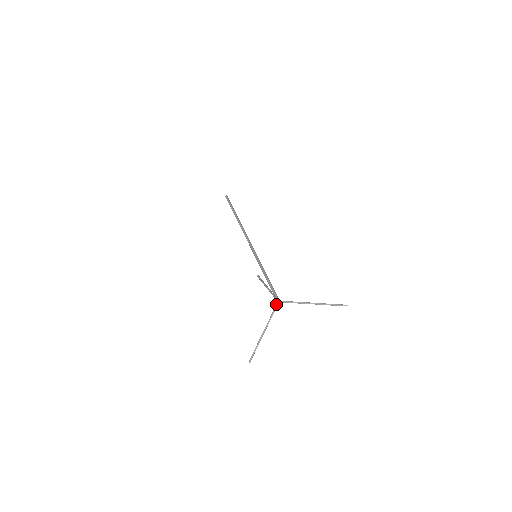
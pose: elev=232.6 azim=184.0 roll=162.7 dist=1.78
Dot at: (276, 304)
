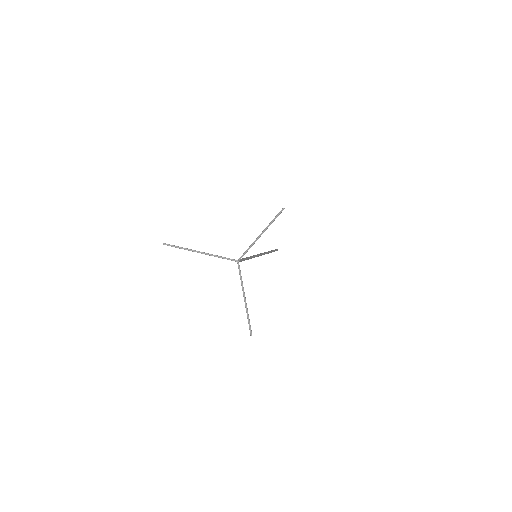
Dot at: occluded
